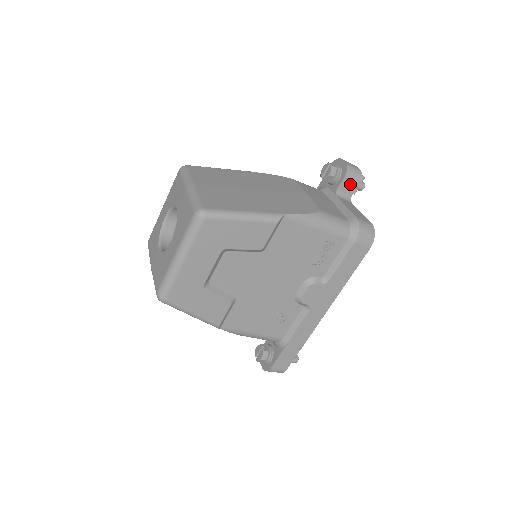
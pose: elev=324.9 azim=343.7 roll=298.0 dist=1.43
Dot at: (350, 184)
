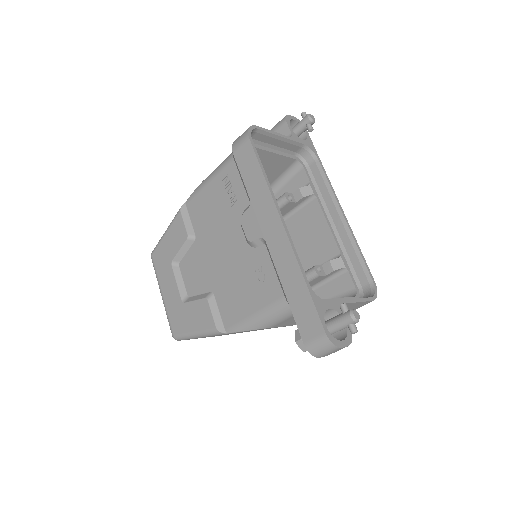
Dot at: (281, 132)
